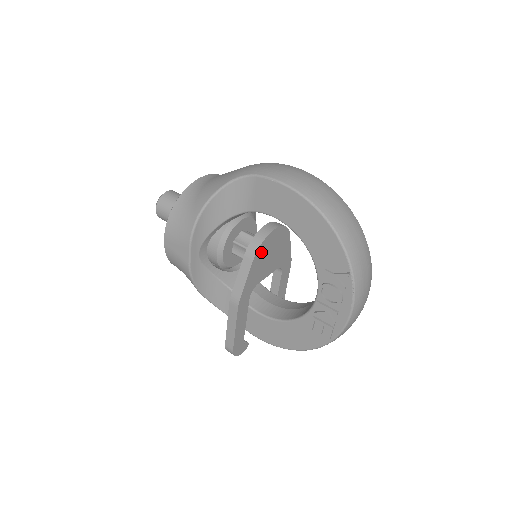
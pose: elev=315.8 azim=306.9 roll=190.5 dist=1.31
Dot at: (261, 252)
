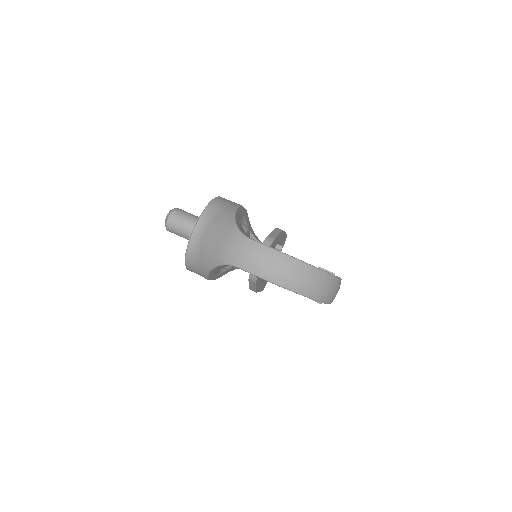
Dot at: occluded
